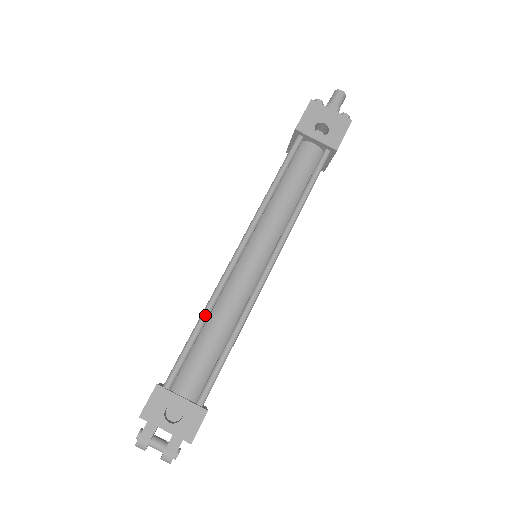
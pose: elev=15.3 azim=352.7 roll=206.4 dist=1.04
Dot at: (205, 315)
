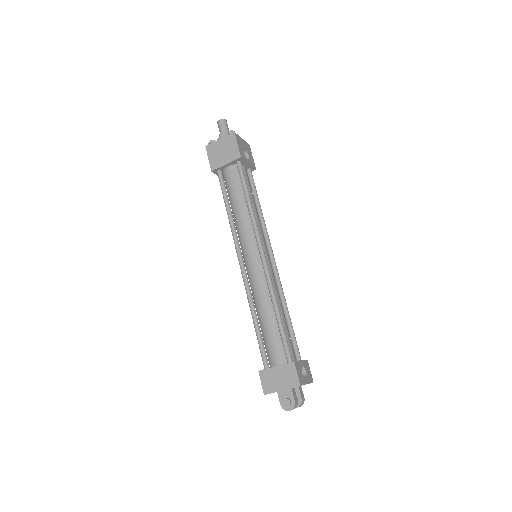
Dot at: (278, 306)
